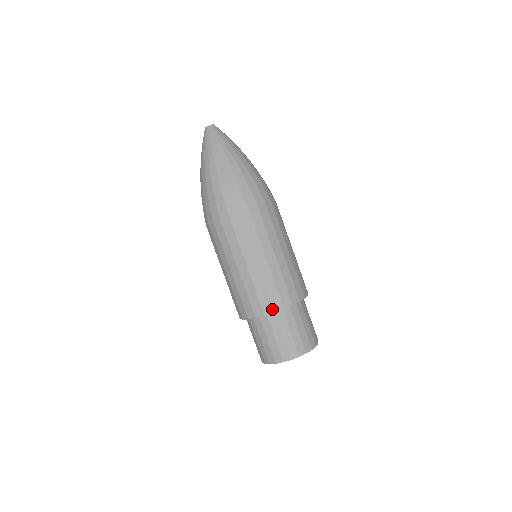
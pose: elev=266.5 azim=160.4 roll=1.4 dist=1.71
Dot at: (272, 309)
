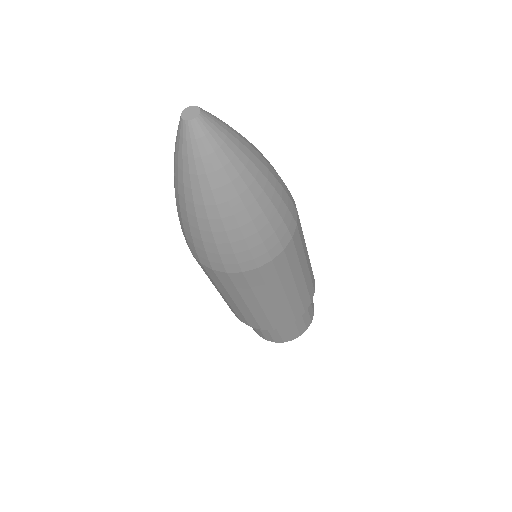
Dot at: (304, 311)
